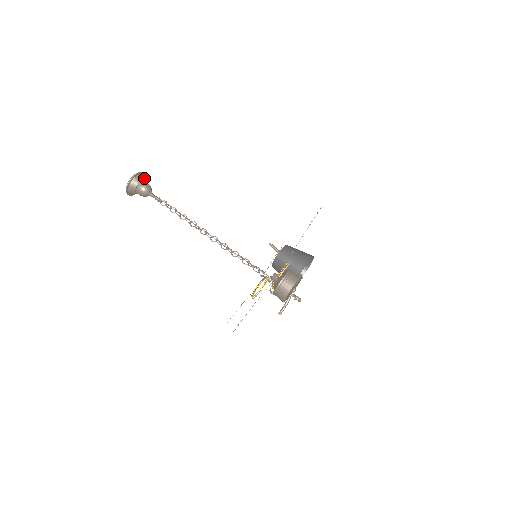
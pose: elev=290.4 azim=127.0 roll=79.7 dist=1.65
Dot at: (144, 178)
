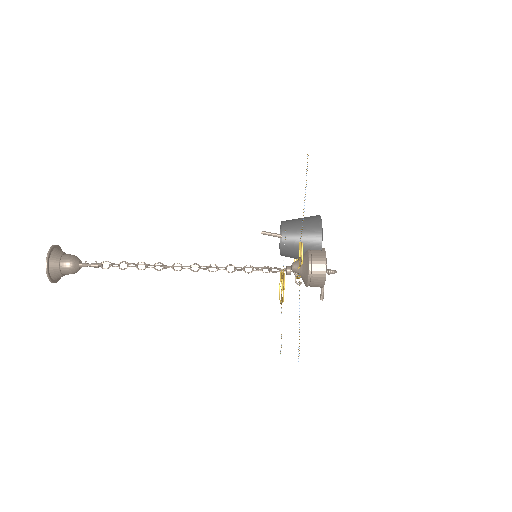
Dot at: (60, 251)
